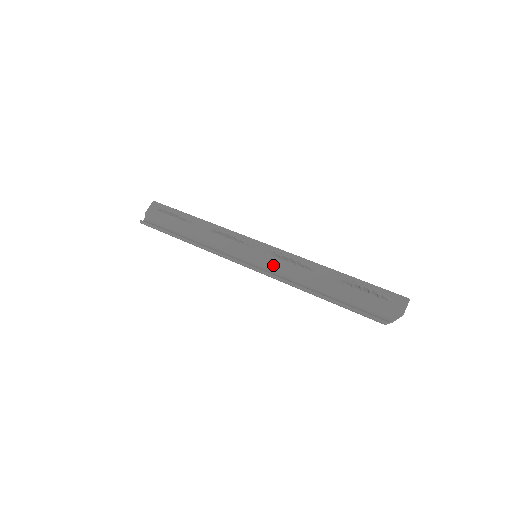
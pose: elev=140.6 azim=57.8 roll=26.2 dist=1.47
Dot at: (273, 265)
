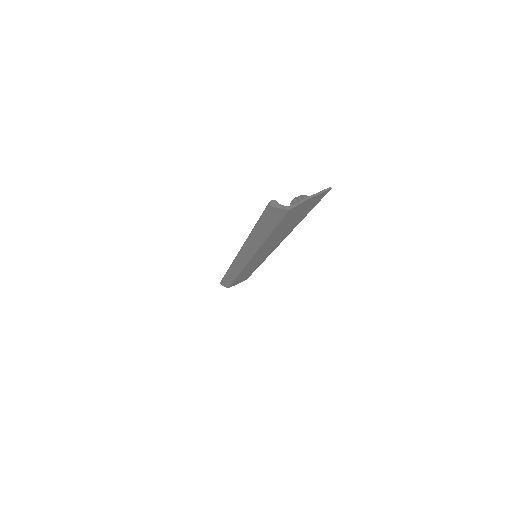
Dot at: occluded
